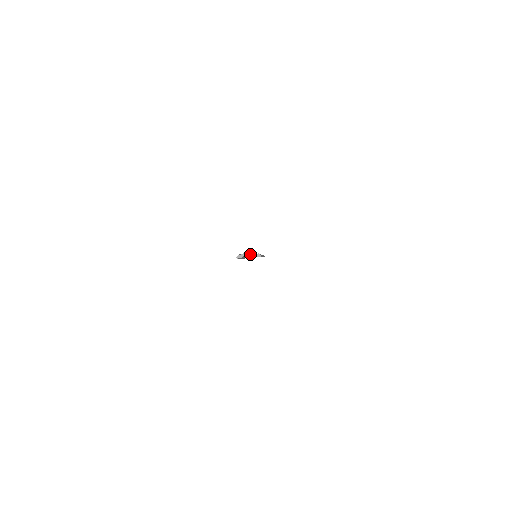
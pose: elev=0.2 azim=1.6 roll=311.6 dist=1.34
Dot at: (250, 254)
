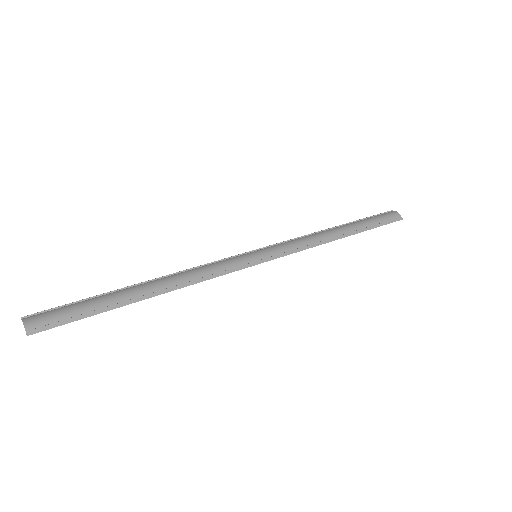
Dot at: (24, 326)
